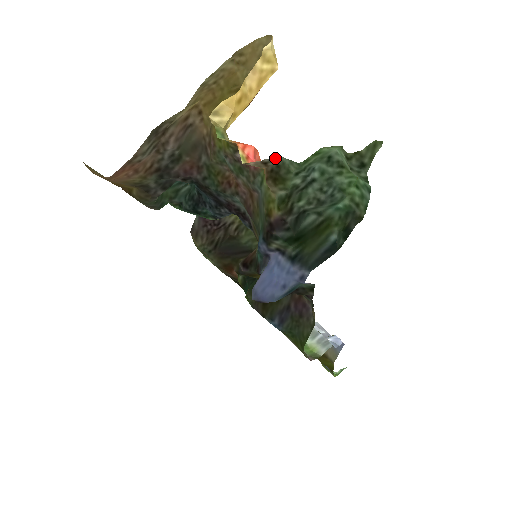
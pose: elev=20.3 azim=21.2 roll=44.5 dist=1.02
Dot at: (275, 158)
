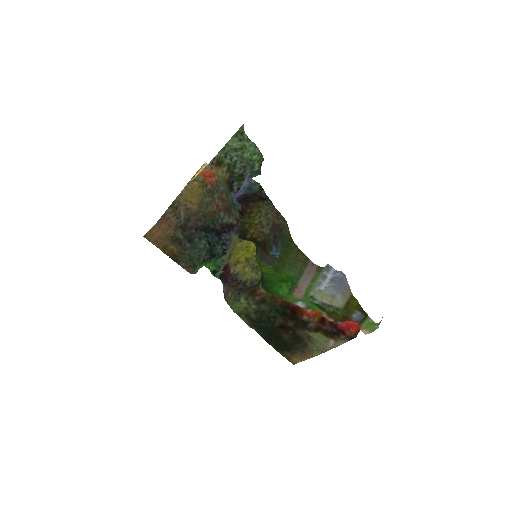
Dot at: (214, 158)
